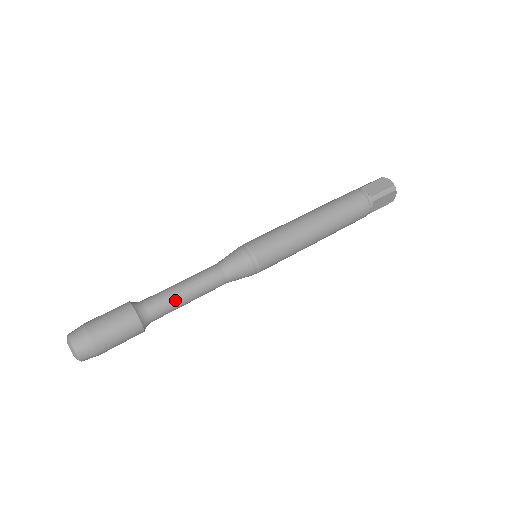
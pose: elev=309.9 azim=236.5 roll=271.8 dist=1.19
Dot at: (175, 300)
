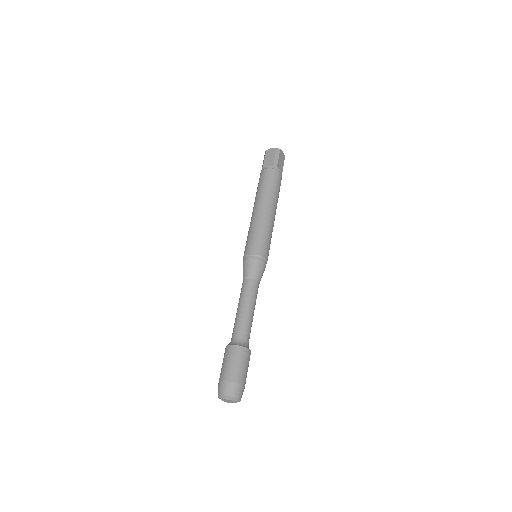
Dot at: (247, 319)
